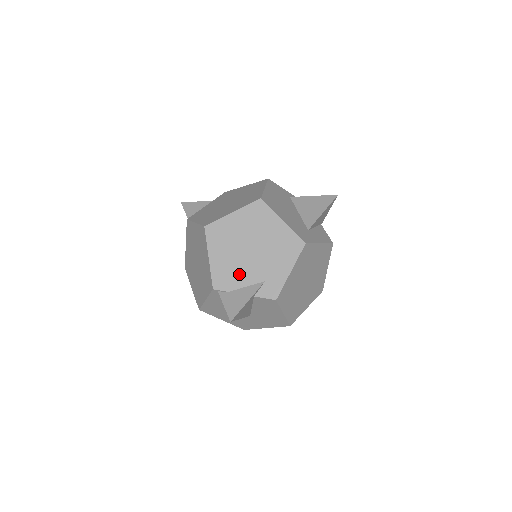
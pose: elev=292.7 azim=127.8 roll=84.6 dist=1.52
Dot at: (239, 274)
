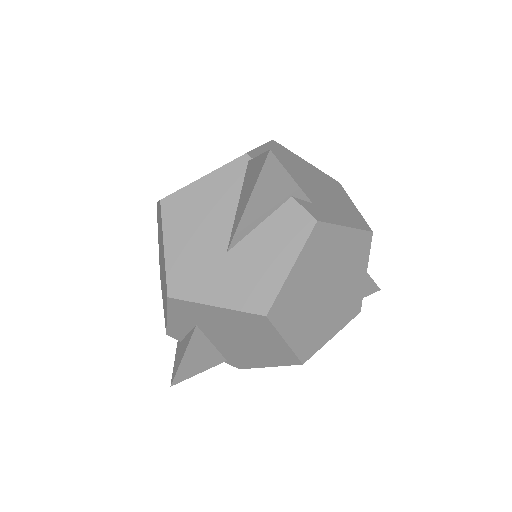
Dot at: occluded
